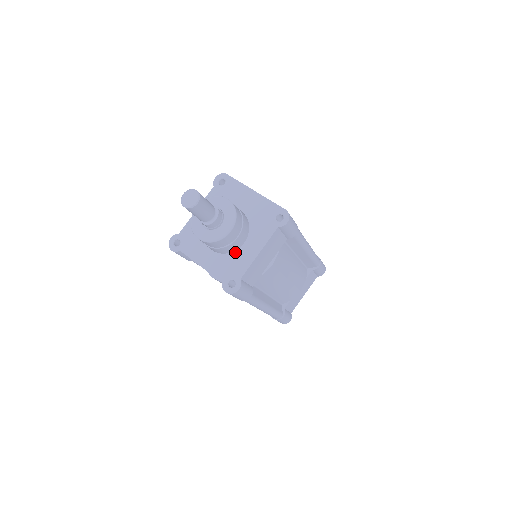
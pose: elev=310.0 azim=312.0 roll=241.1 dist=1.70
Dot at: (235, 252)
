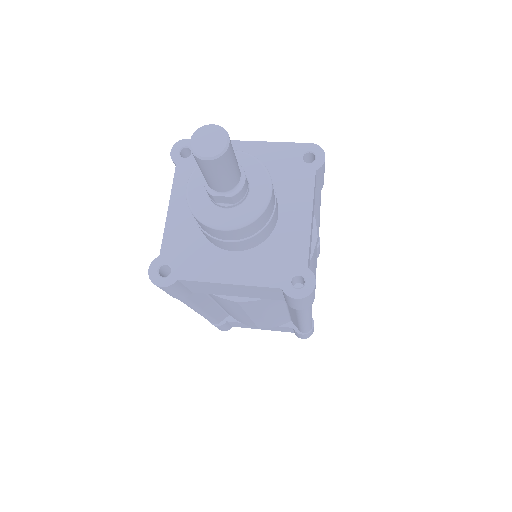
Dot at: (273, 235)
